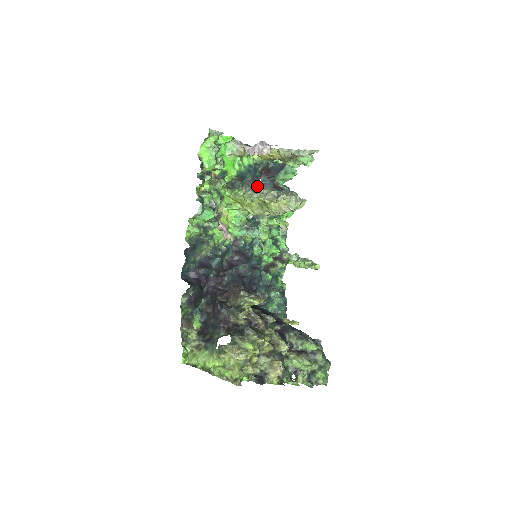
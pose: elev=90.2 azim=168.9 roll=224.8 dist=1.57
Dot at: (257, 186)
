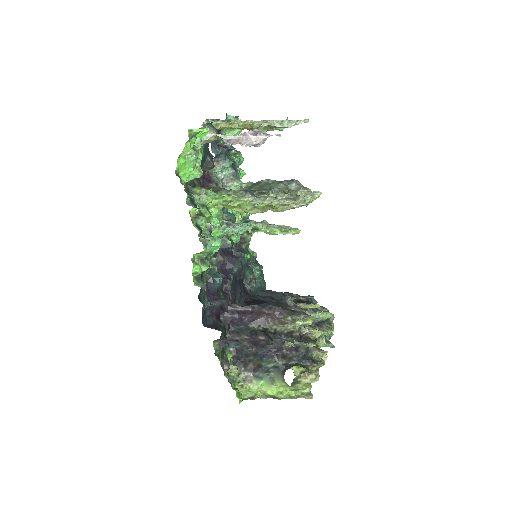
Dot at: occluded
